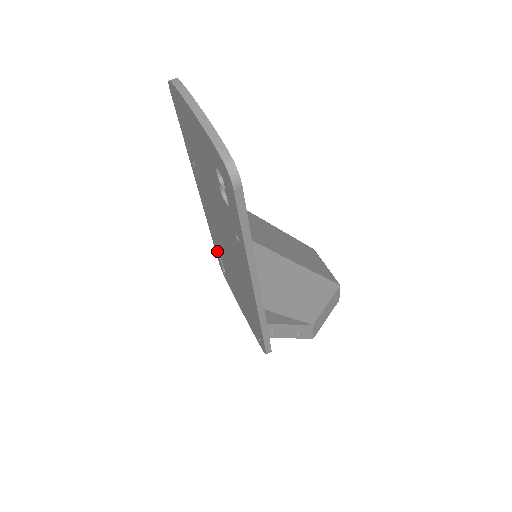
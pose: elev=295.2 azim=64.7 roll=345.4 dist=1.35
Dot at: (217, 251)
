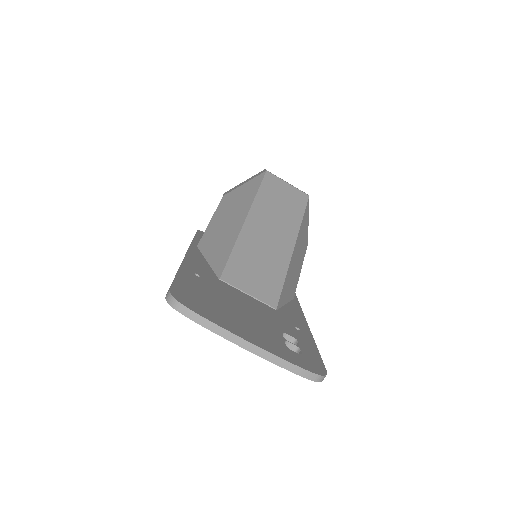
Dot at: occluded
